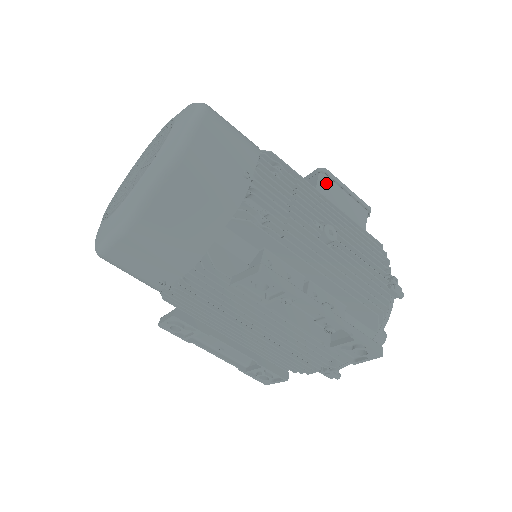
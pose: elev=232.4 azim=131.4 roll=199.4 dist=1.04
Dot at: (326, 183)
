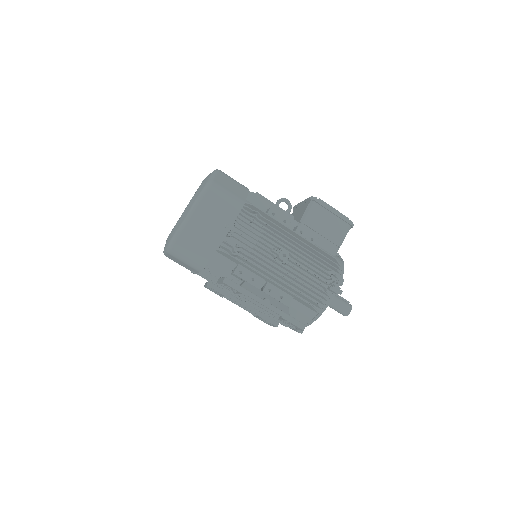
Dot at: (313, 208)
